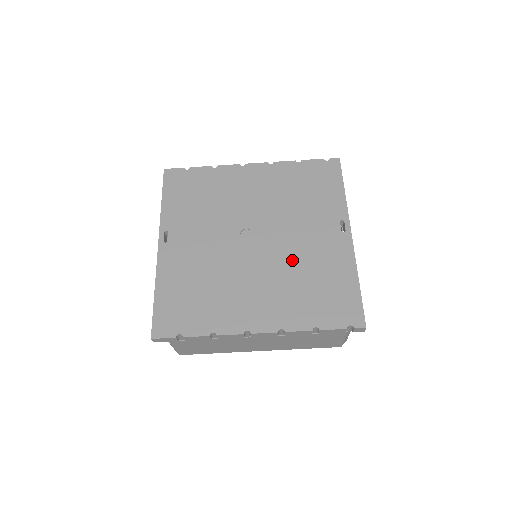
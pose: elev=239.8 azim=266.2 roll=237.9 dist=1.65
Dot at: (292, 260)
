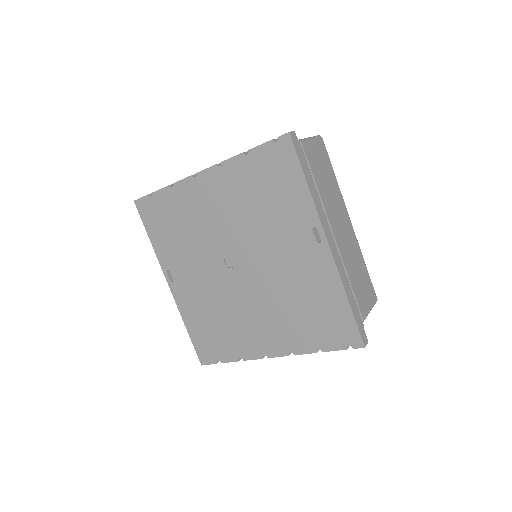
Dot at: (278, 285)
